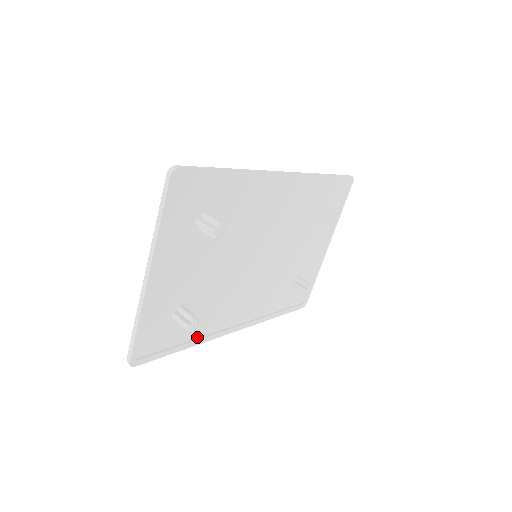
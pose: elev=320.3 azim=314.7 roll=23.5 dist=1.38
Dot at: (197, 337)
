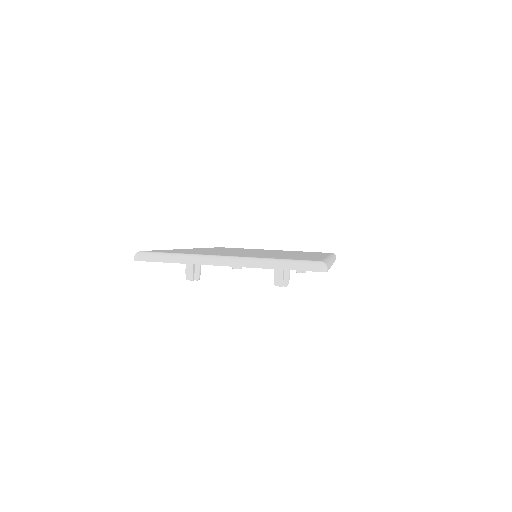
Dot at: occluded
